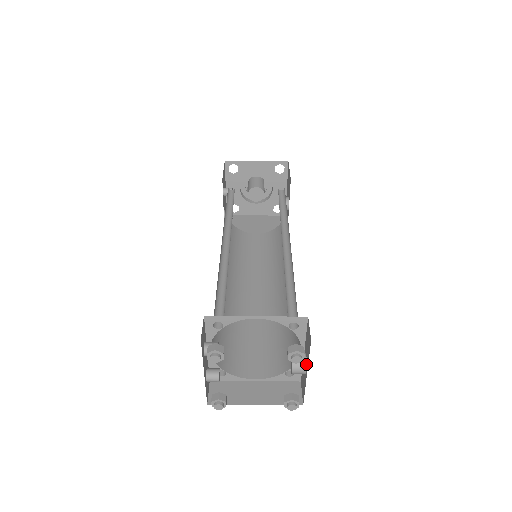
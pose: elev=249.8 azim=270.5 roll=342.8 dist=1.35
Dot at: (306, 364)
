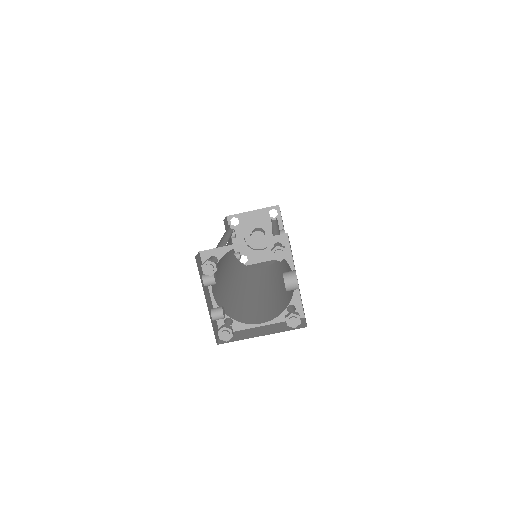
Dot at: (296, 275)
